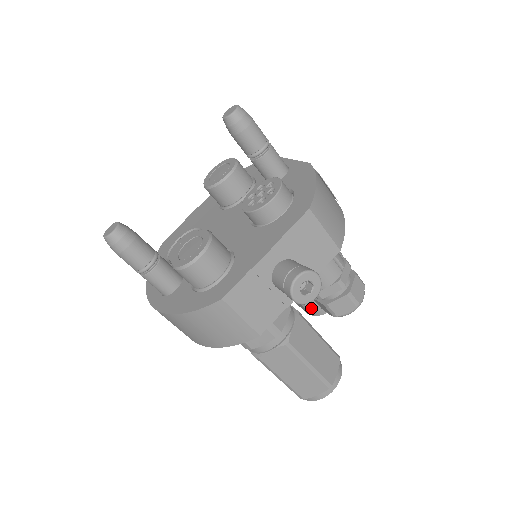
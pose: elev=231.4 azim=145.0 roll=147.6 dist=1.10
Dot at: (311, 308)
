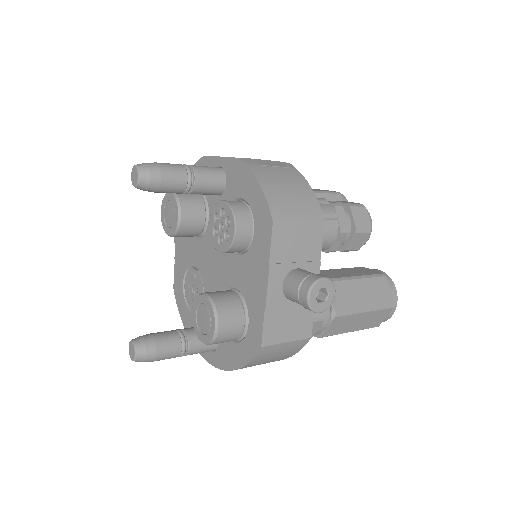
Dot at: occluded
